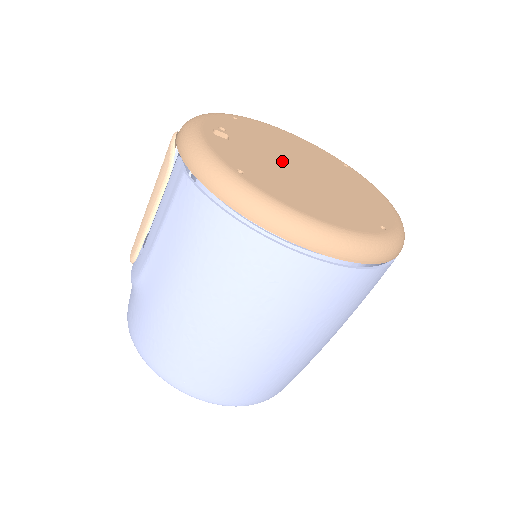
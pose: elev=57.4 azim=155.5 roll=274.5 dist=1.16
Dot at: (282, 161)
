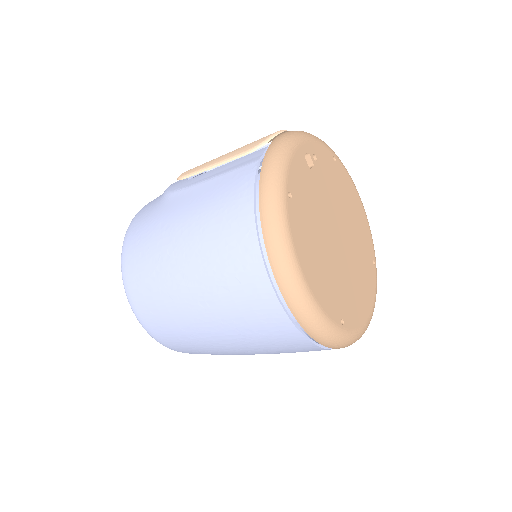
Dot at: (329, 216)
